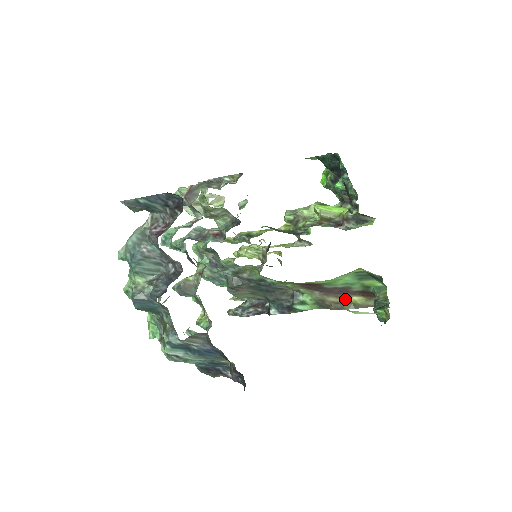
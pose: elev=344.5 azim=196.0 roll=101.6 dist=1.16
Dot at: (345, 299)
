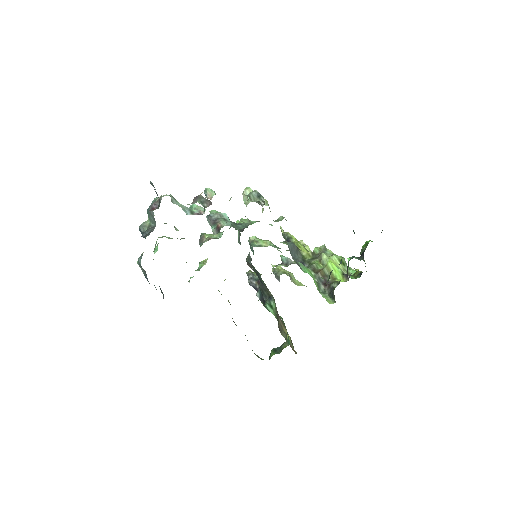
Dot at: (284, 328)
